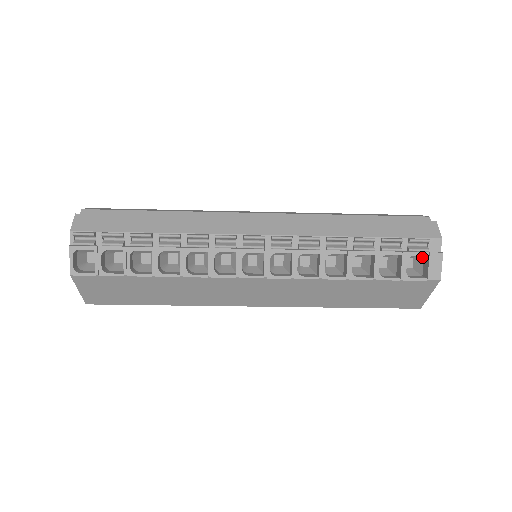
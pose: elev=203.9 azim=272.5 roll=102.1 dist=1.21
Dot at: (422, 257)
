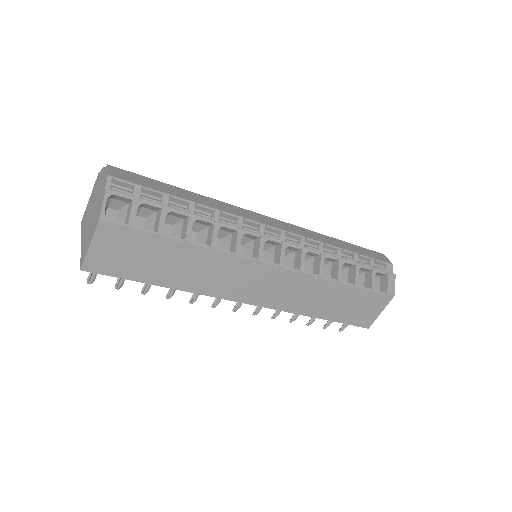
Dot at: (379, 278)
